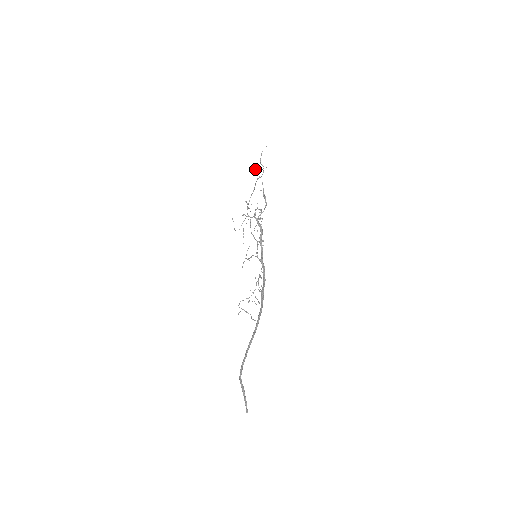
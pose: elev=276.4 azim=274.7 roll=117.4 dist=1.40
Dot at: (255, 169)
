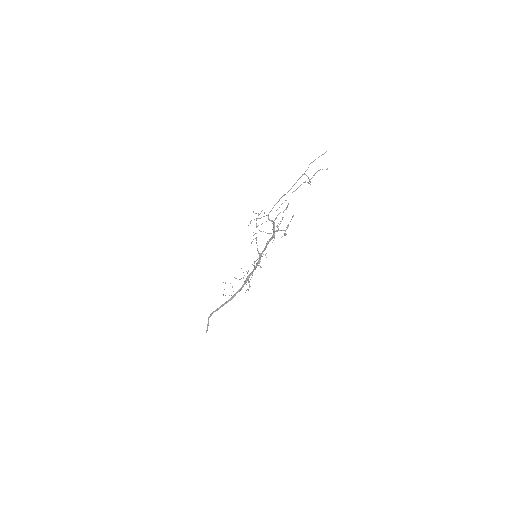
Dot at: (298, 187)
